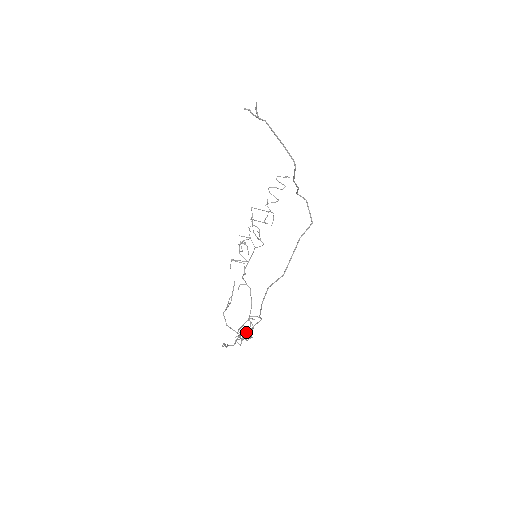
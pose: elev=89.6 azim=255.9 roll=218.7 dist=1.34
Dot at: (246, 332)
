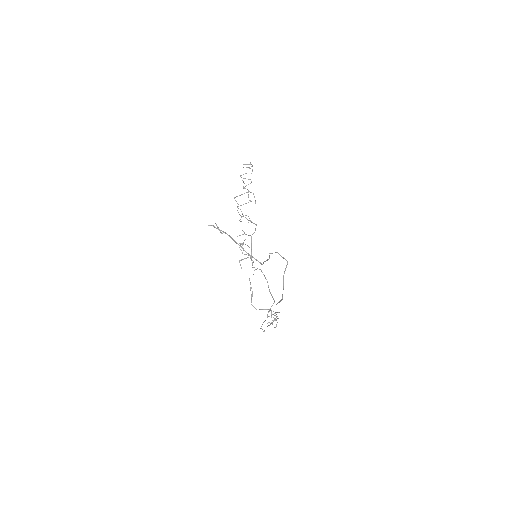
Dot at: (272, 305)
